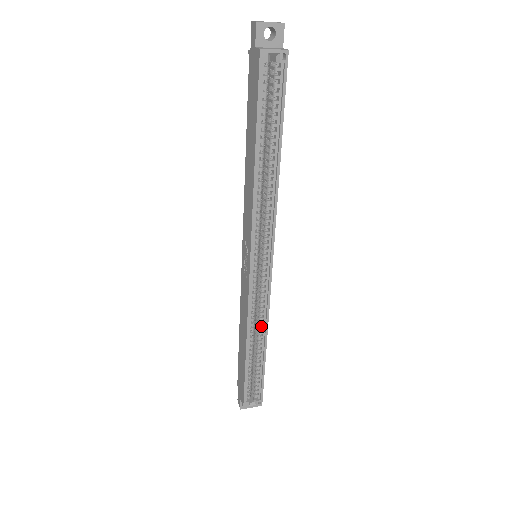
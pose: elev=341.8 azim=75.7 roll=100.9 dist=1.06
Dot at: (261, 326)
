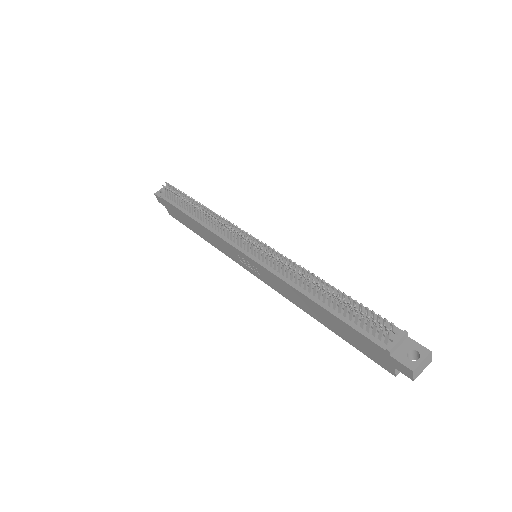
Dot at: occluded
